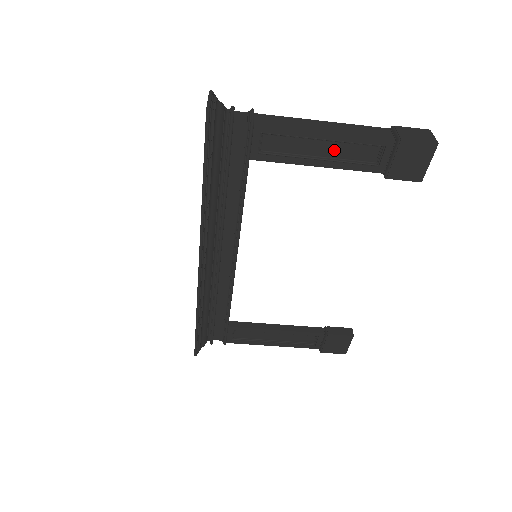
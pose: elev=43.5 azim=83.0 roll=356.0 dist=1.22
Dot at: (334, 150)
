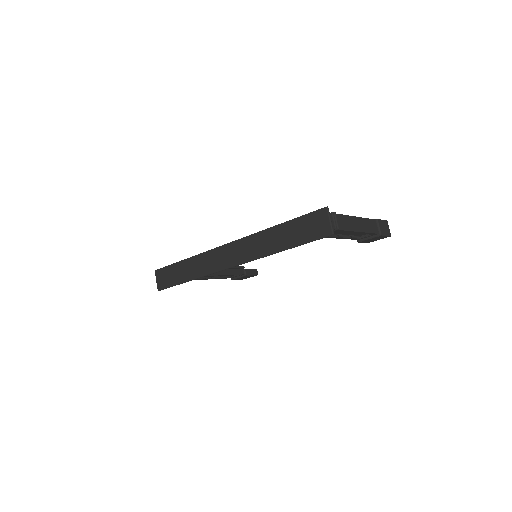
Dot at: (352, 233)
